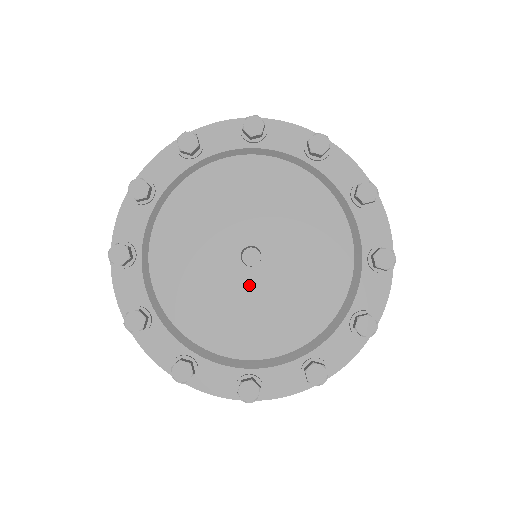
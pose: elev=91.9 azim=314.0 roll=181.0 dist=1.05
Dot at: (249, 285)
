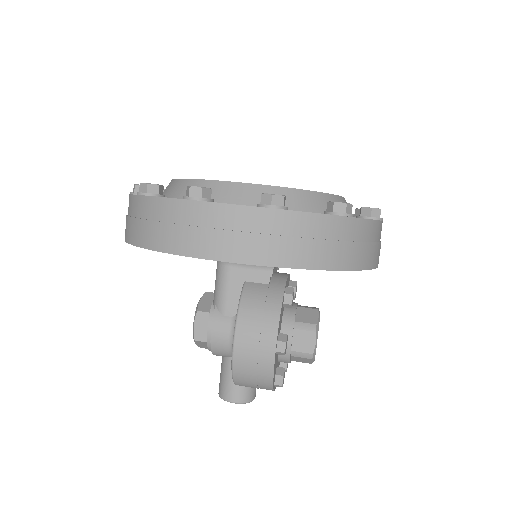
Dot at: occluded
